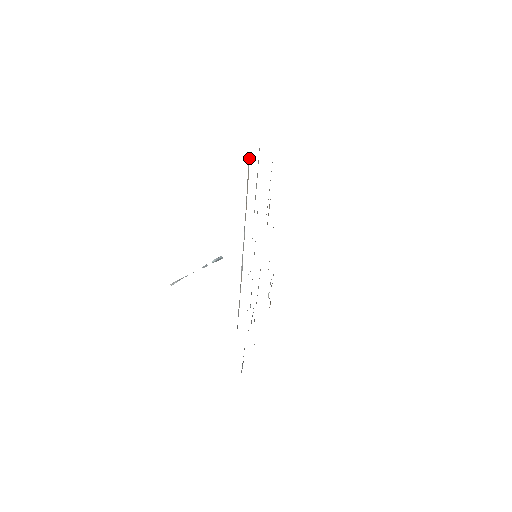
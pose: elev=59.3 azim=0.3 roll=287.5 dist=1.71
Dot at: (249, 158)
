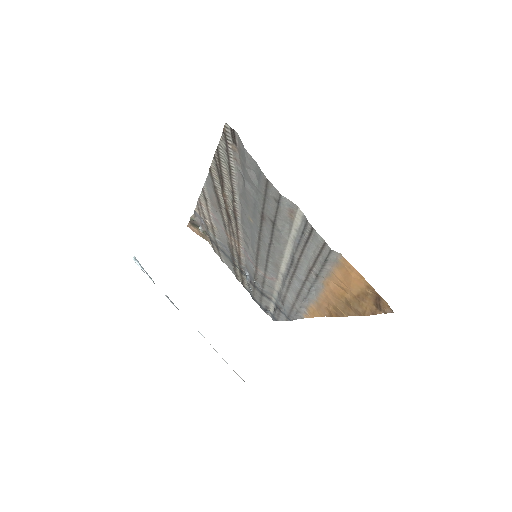
Dot at: (338, 255)
